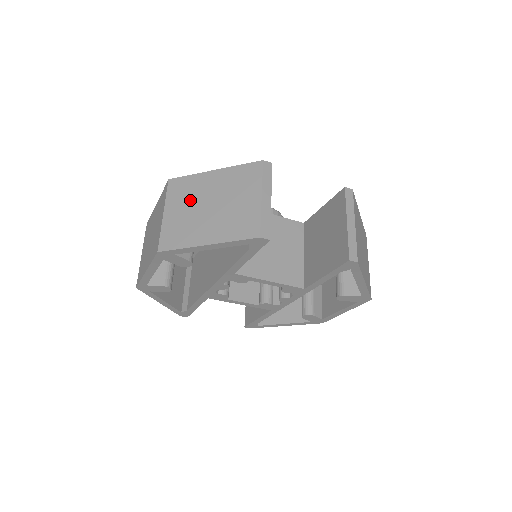
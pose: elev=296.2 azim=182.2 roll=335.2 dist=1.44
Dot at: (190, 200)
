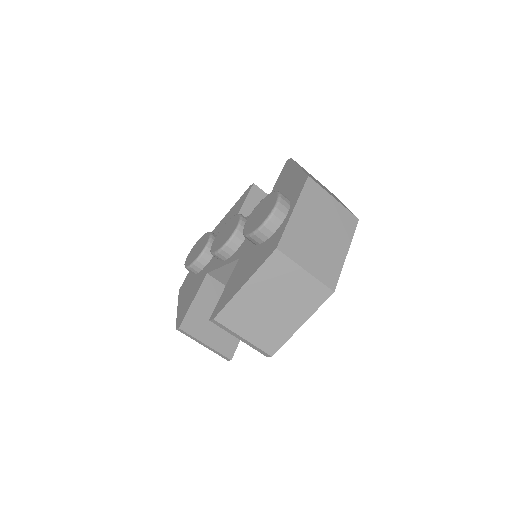
Dot at: occluded
